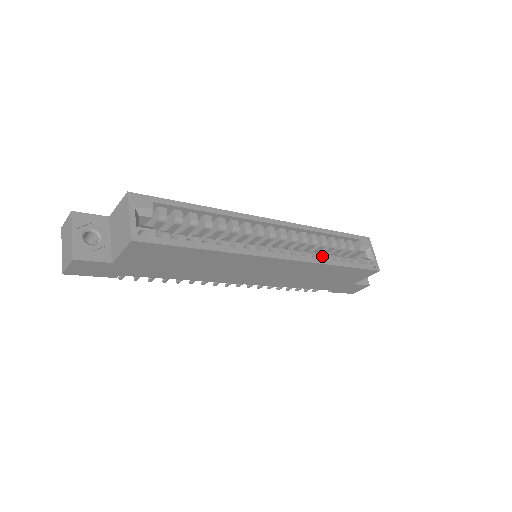
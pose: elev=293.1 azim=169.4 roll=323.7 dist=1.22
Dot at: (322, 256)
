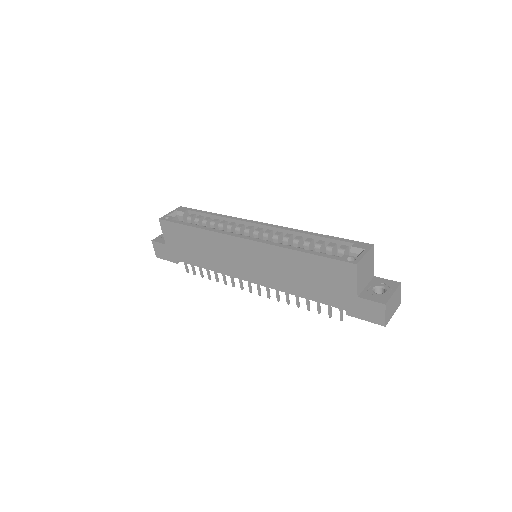
Dot at: occluded
